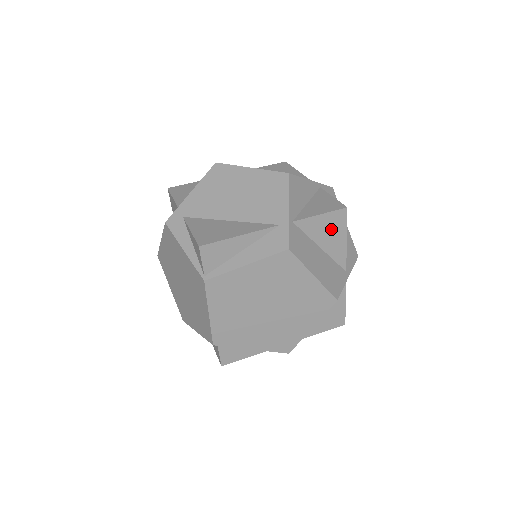
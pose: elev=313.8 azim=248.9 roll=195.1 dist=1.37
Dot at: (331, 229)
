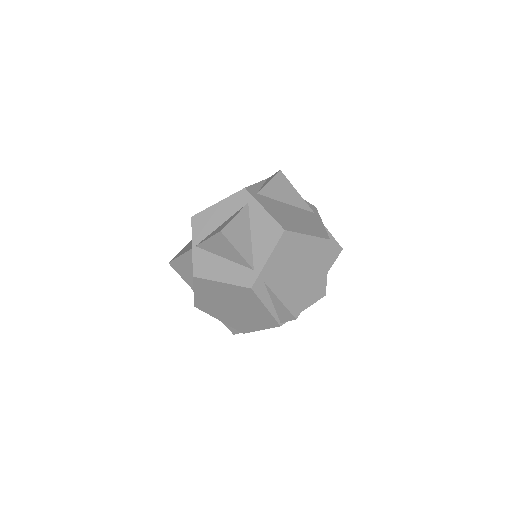
Dot at: occluded
